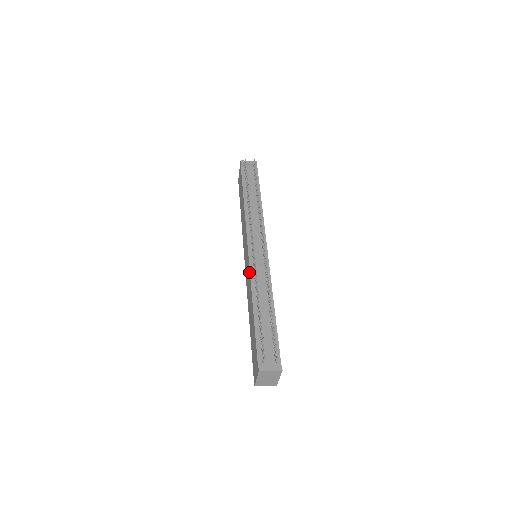
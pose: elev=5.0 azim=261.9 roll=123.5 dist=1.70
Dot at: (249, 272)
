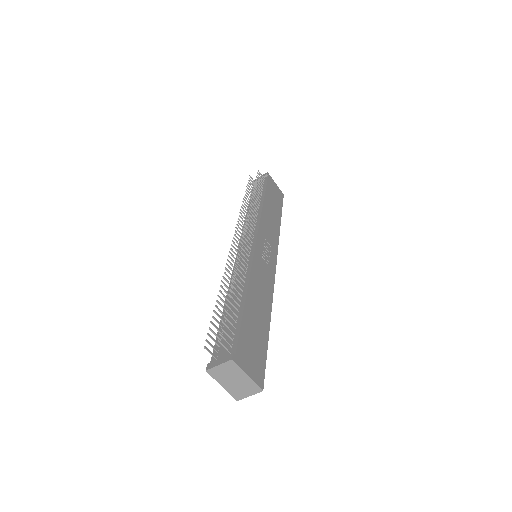
Dot at: occluded
